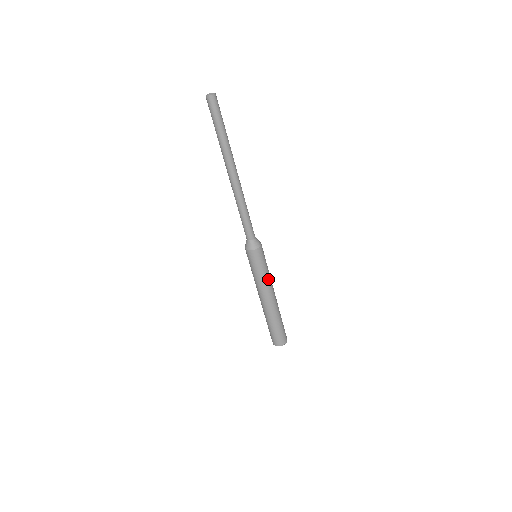
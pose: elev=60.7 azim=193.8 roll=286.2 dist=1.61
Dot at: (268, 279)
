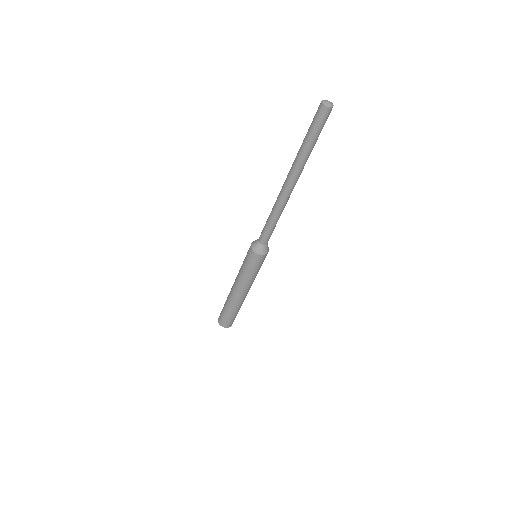
Dot at: occluded
